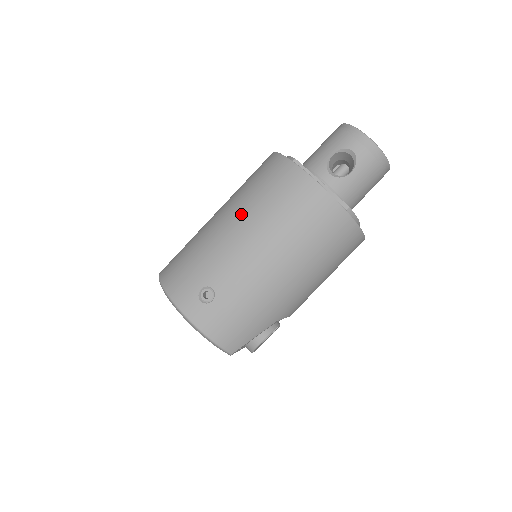
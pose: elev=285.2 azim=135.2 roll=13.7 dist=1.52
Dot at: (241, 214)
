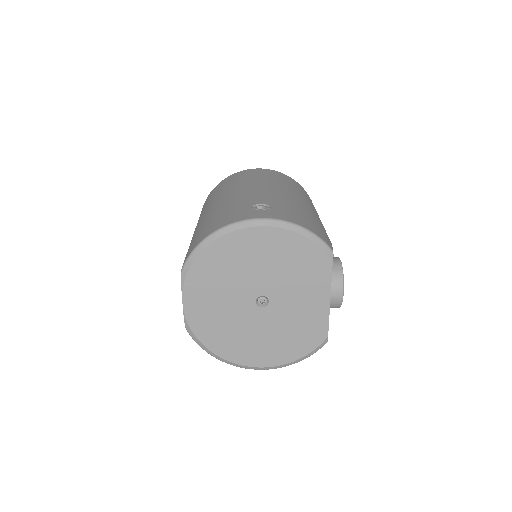
Dot at: (226, 192)
